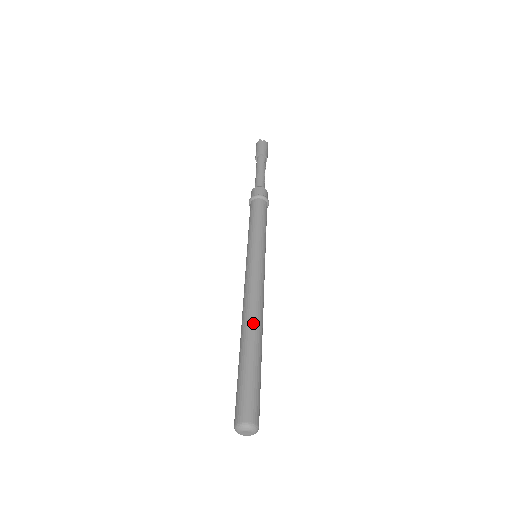
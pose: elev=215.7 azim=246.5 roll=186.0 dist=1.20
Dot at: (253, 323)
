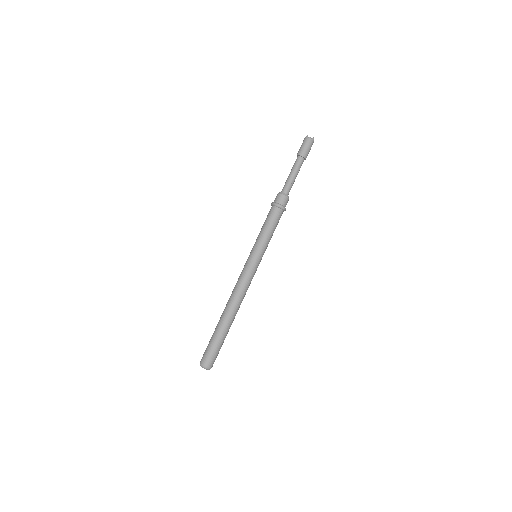
Dot at: (229, 309)
